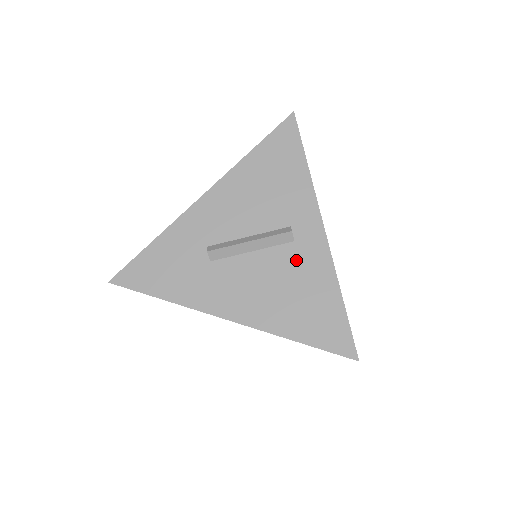
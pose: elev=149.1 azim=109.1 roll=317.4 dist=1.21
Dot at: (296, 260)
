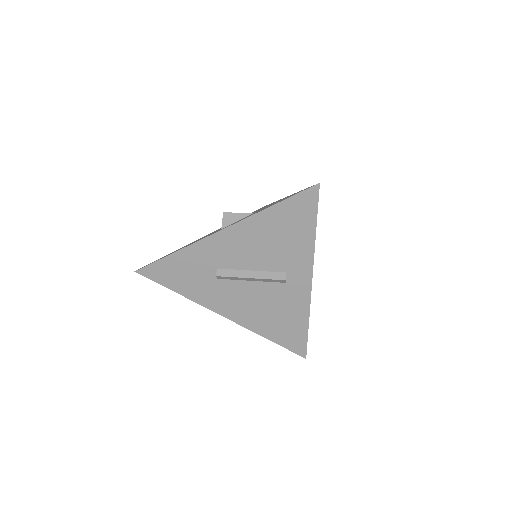
Dot at: (283, 295)
